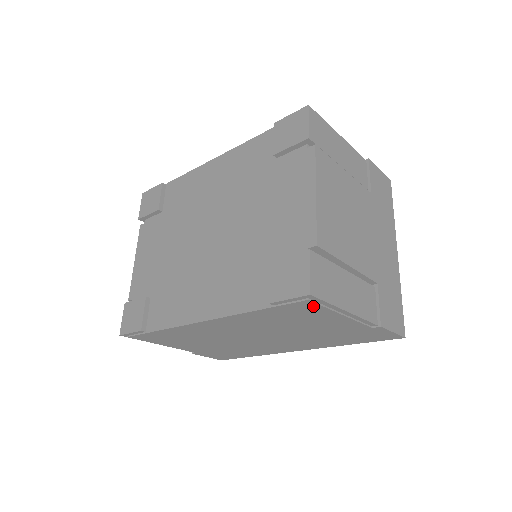
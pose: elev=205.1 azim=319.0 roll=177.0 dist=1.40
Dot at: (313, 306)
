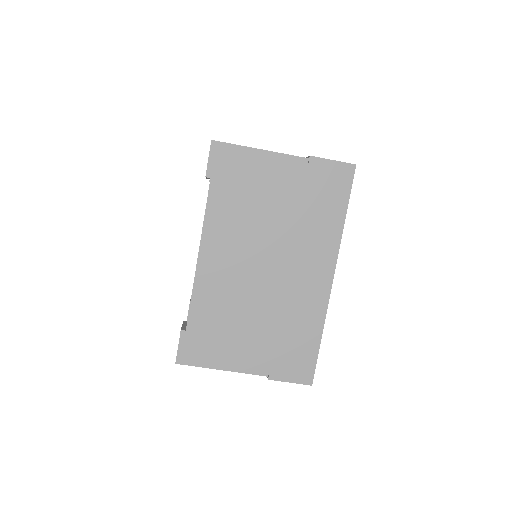
Dot at: (229, 155)
